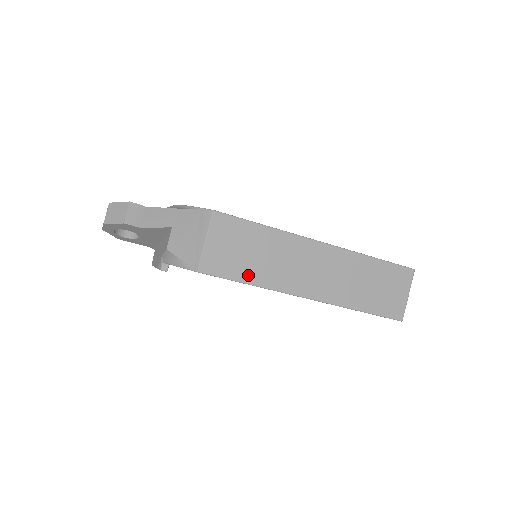
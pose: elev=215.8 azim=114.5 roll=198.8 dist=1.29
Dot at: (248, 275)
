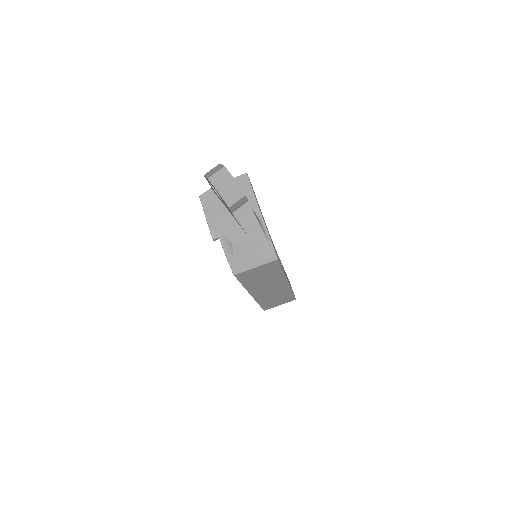
Dot at: (248, 283)
